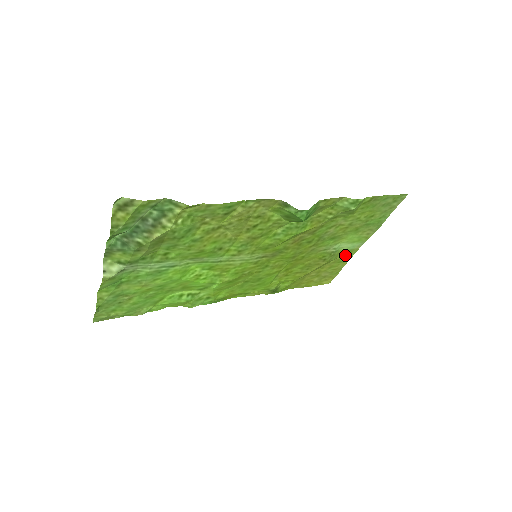
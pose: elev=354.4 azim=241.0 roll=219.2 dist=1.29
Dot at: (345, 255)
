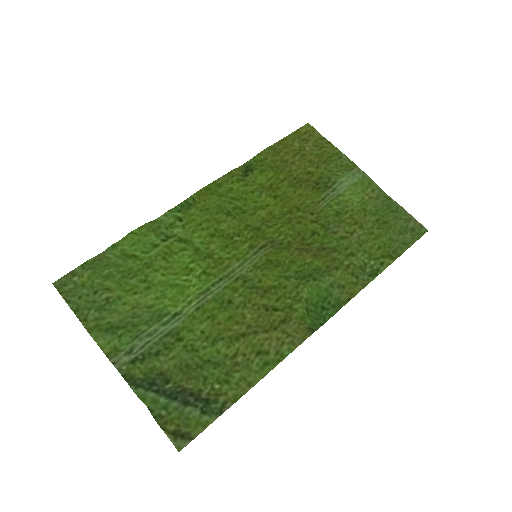
Dot at: (340, 164)
